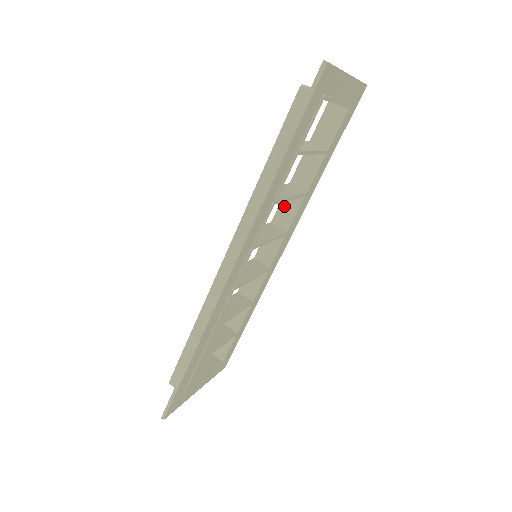
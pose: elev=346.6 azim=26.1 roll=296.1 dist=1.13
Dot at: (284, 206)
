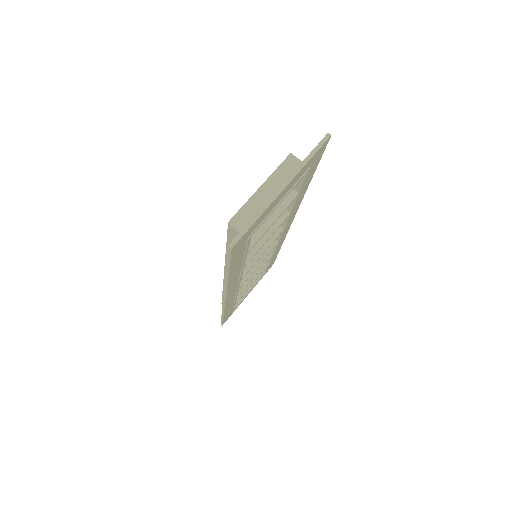
Dot at: occluded
